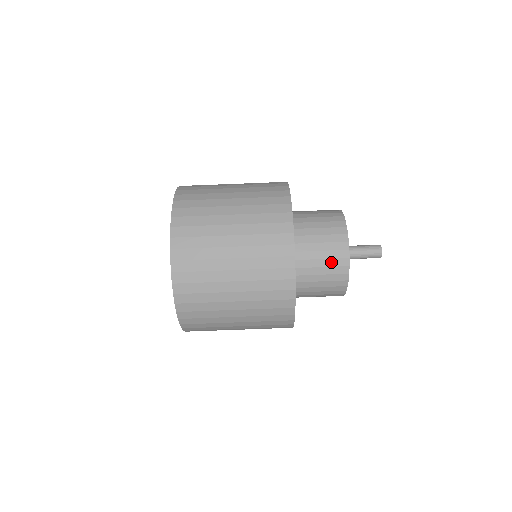
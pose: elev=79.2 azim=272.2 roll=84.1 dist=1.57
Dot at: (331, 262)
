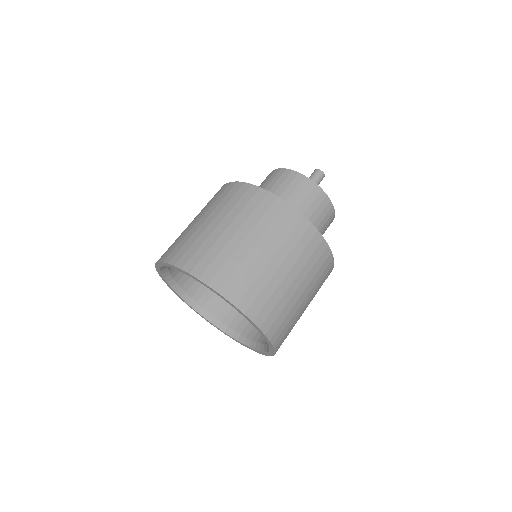
Dot at: (292, 185)
